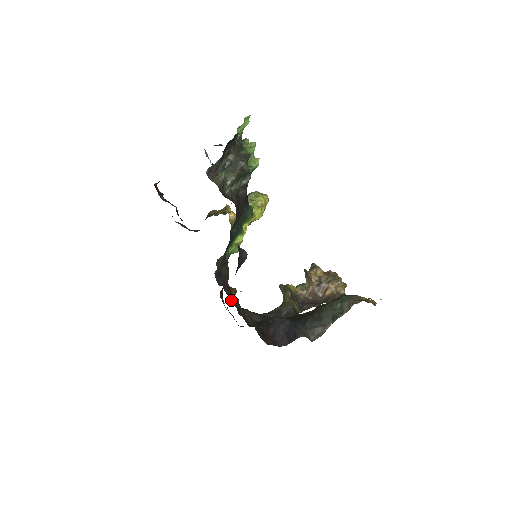
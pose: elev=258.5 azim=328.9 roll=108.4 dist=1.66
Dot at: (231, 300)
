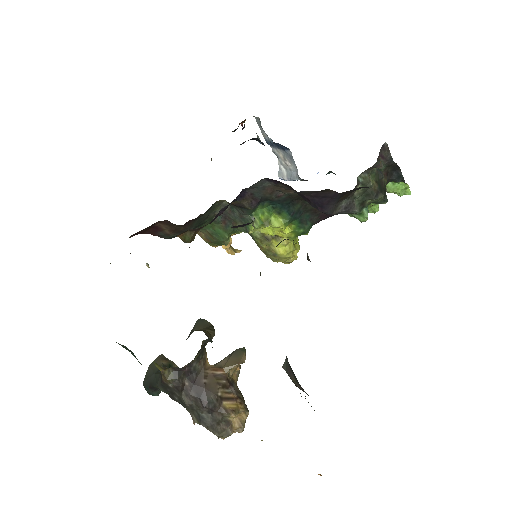
Dot at: occluded
